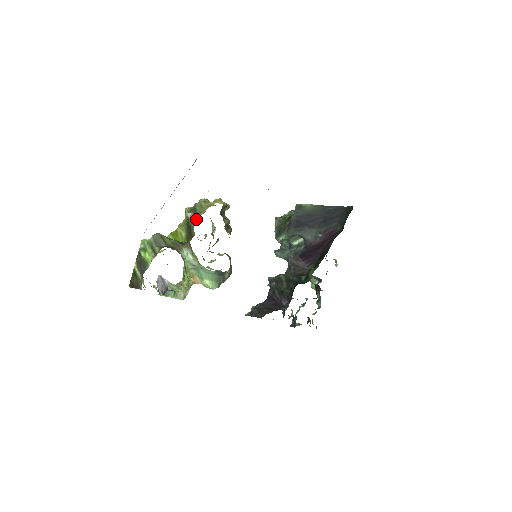
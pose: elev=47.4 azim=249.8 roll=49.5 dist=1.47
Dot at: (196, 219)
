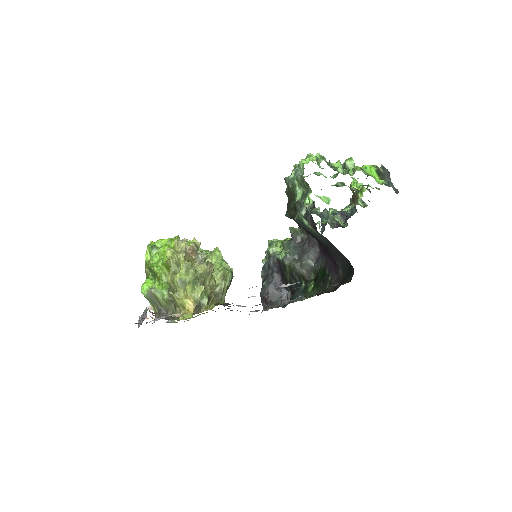
Dot at: (175, 310)
